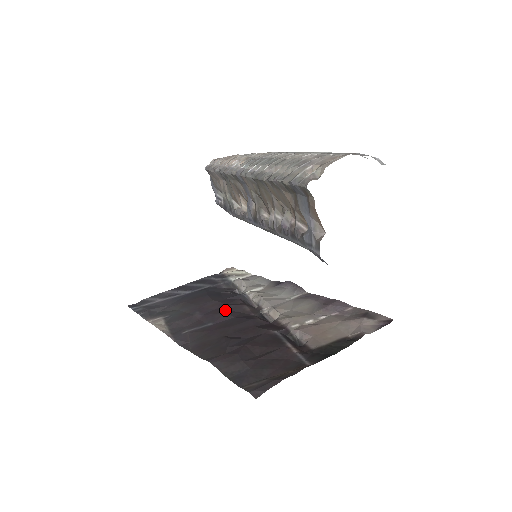
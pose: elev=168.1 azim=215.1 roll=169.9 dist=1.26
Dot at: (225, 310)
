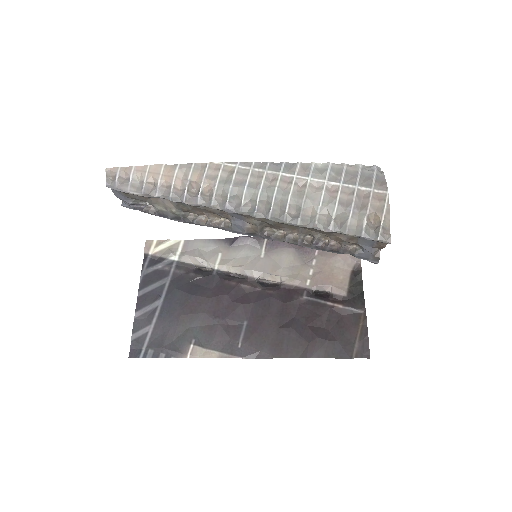
Dot at: (236, 302)
